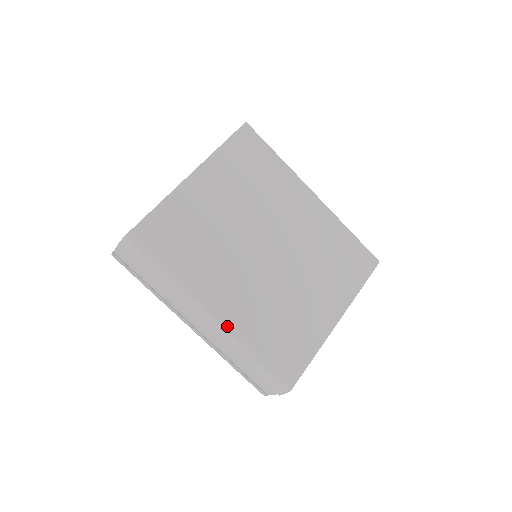
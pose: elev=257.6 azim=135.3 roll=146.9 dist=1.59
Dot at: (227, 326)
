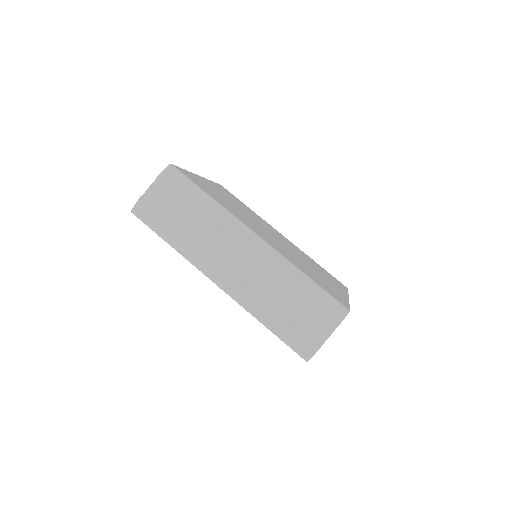
Dot at: (273, 247)
